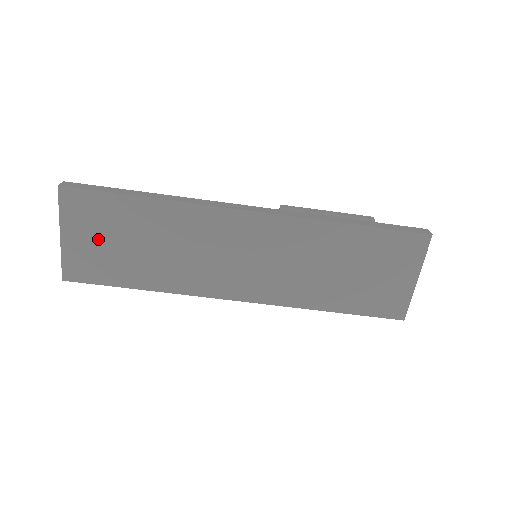
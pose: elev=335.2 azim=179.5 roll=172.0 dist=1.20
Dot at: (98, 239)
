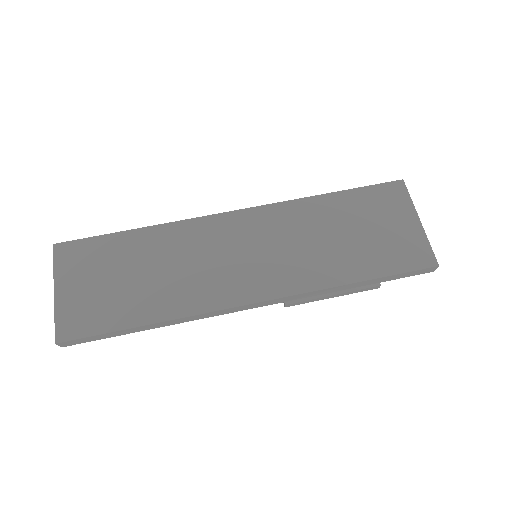
Dot at: (93, 283)
